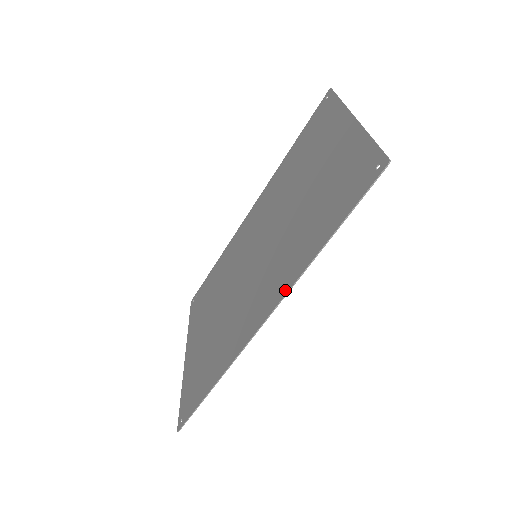
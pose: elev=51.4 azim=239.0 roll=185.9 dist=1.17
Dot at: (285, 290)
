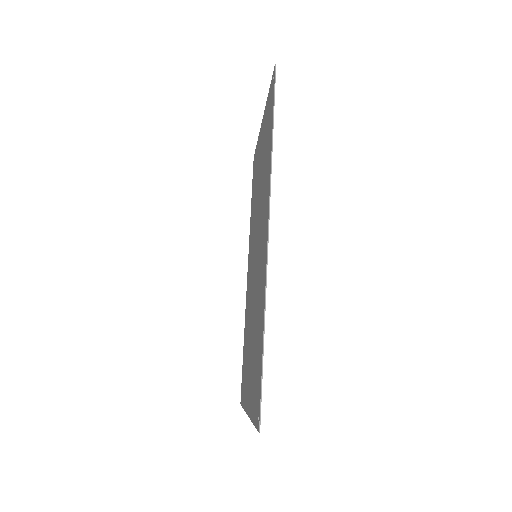
Dot at: (269, 192)
